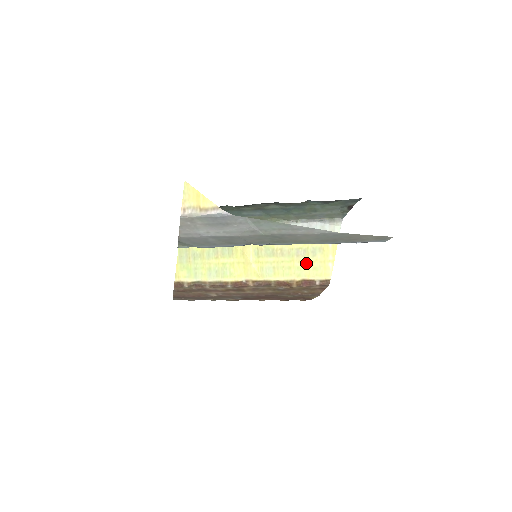
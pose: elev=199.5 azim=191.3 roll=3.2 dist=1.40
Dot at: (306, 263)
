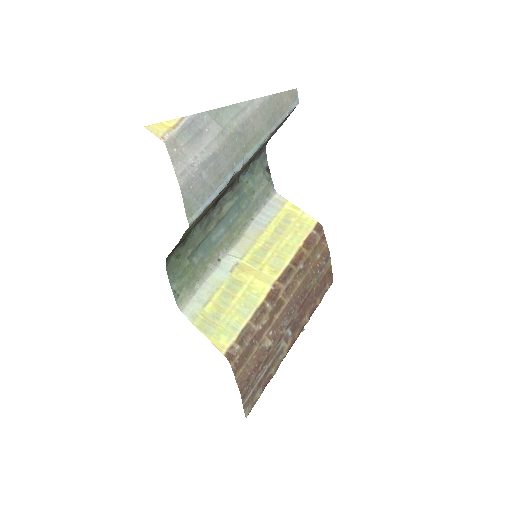
Dot at: (291, 231)
